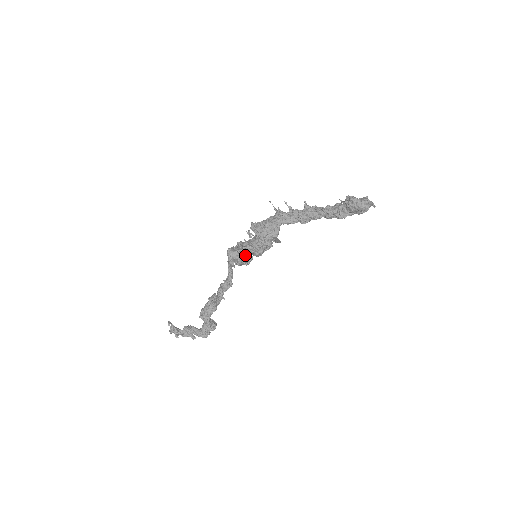
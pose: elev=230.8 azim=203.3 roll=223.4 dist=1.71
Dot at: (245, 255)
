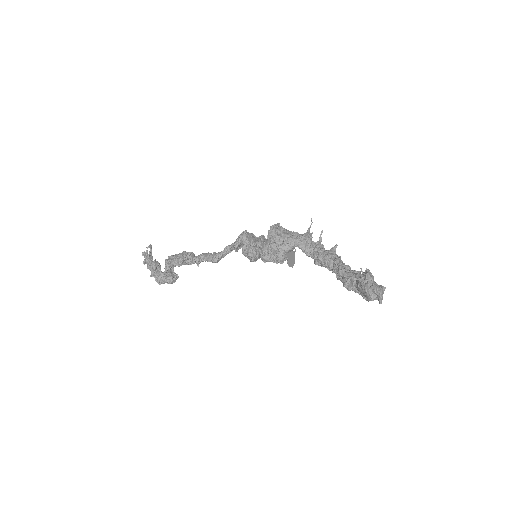
Dot at: (253, 249)
